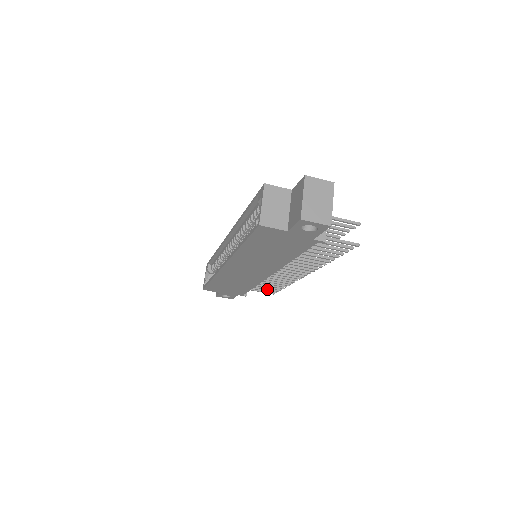
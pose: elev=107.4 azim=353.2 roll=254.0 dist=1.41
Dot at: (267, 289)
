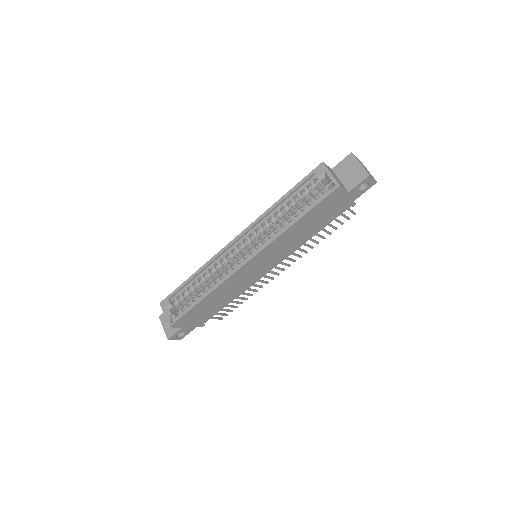
Dot at: (226, 310)
